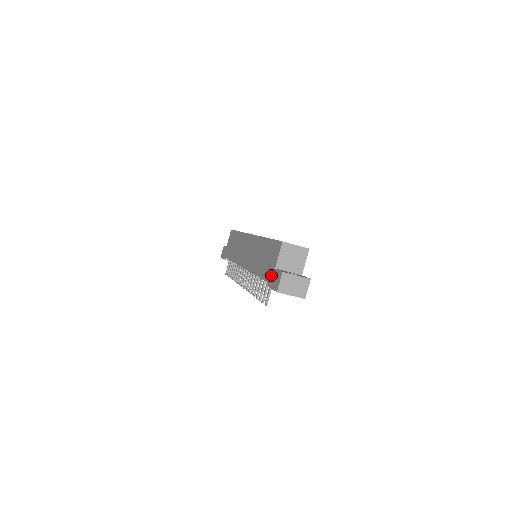
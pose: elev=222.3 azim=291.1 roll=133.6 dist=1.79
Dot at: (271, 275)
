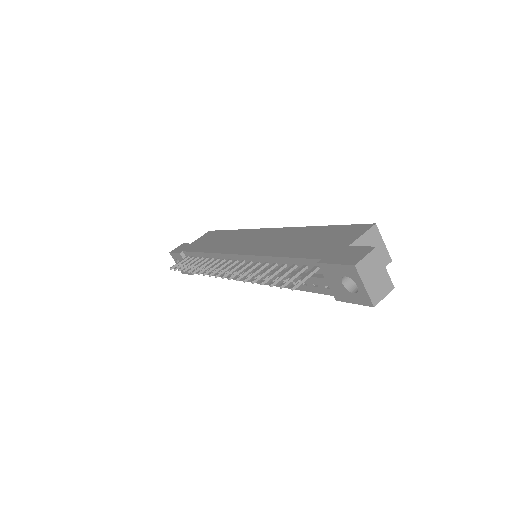
Dot at: (334, 252)
